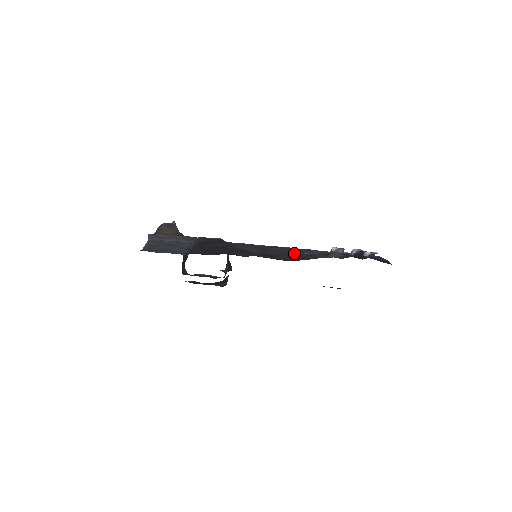
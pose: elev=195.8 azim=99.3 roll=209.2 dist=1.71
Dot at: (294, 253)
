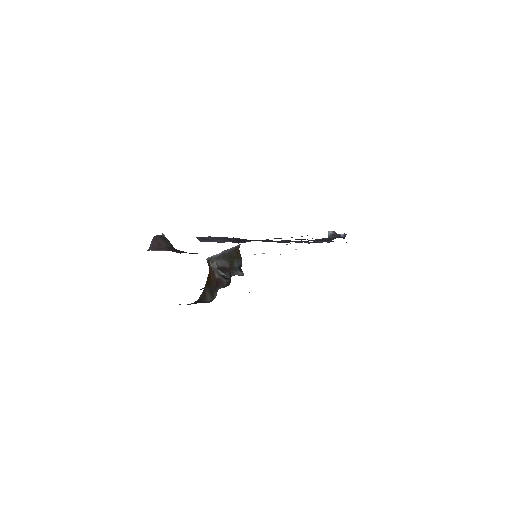
Dot at: occluded
